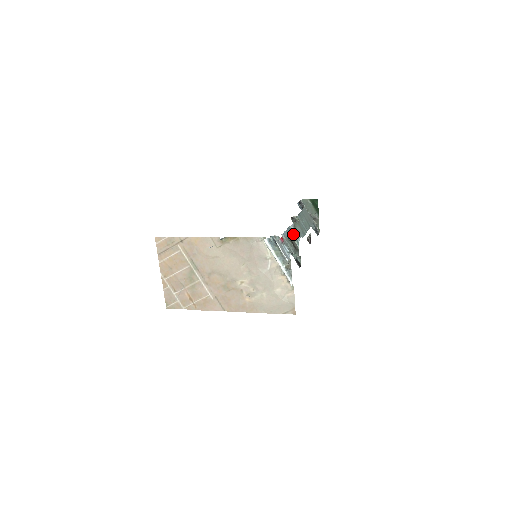
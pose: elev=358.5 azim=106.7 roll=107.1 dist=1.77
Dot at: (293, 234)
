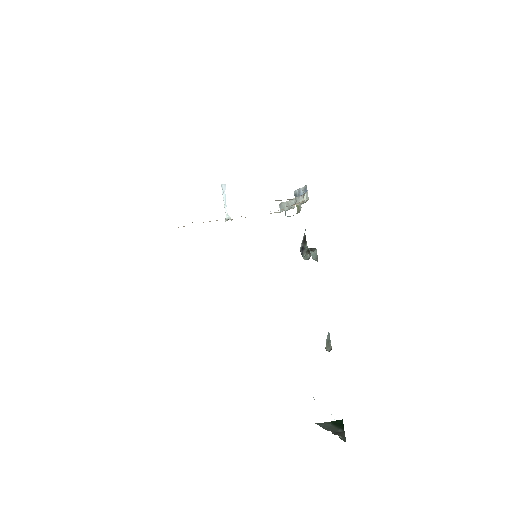
Dot at: occluded
